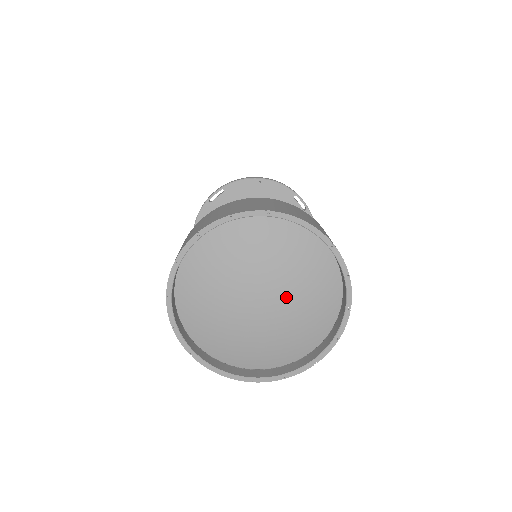
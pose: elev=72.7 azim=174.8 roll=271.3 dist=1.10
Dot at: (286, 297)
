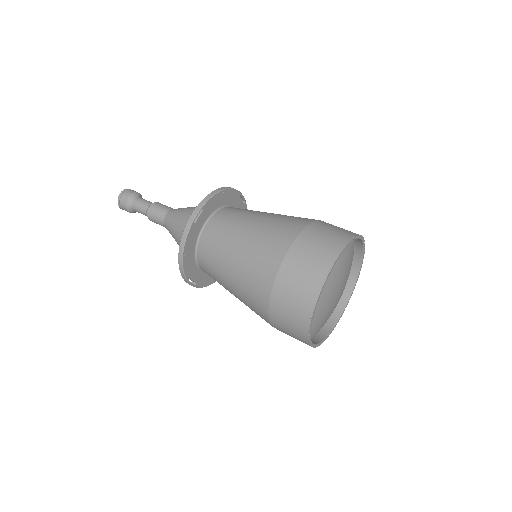
Dot at: (345, 282)
